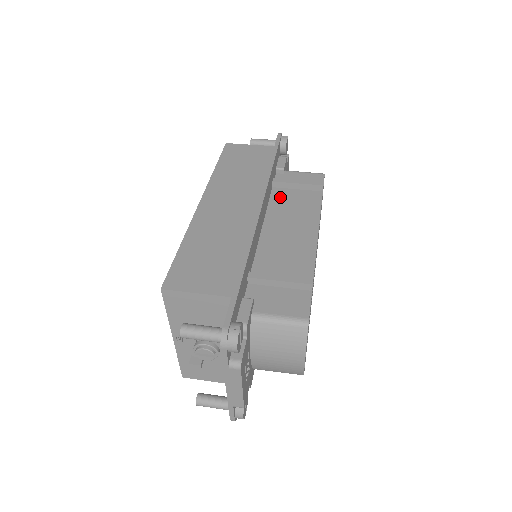
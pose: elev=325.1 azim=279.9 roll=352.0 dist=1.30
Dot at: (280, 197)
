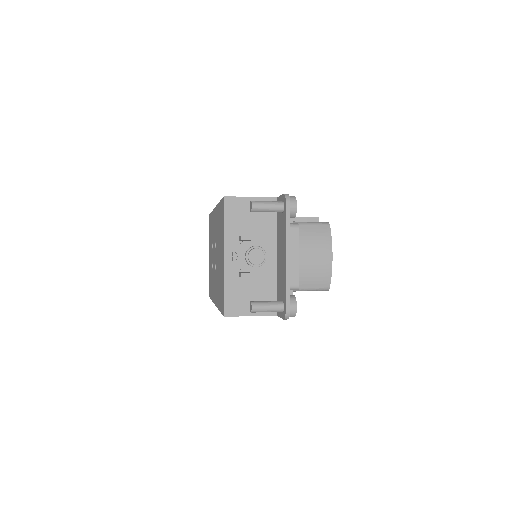
Dot at: occluded
